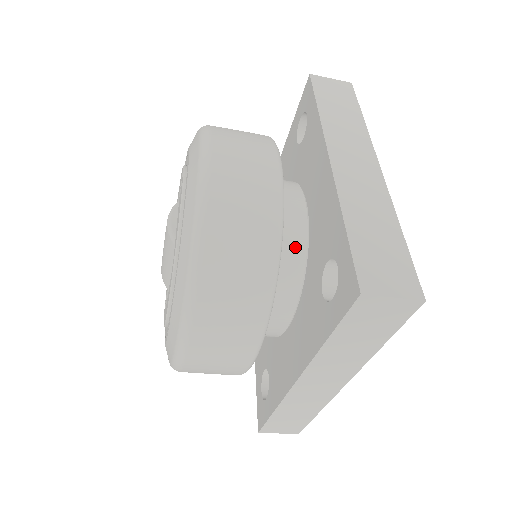
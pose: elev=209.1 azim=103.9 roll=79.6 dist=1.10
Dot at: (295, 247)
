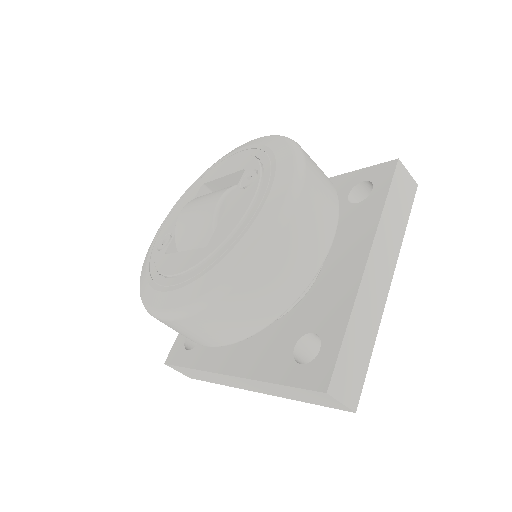
Dot at: occluded
